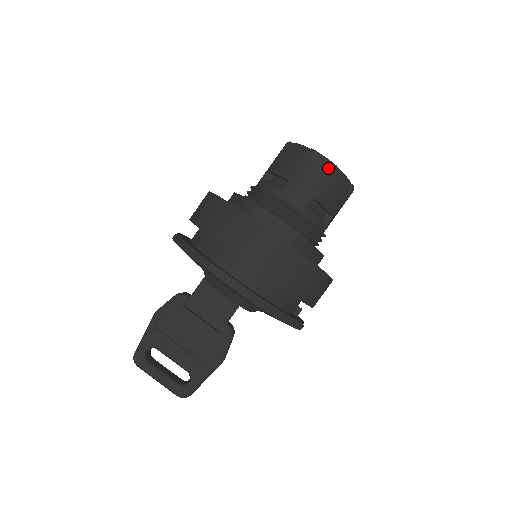
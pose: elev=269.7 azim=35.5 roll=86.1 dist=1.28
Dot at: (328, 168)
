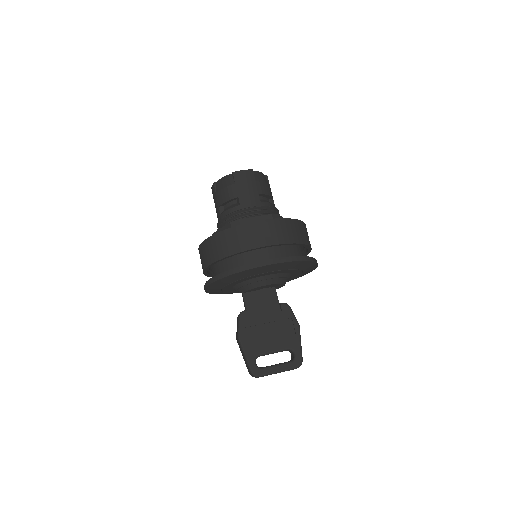
Dot at: (250, 174)
